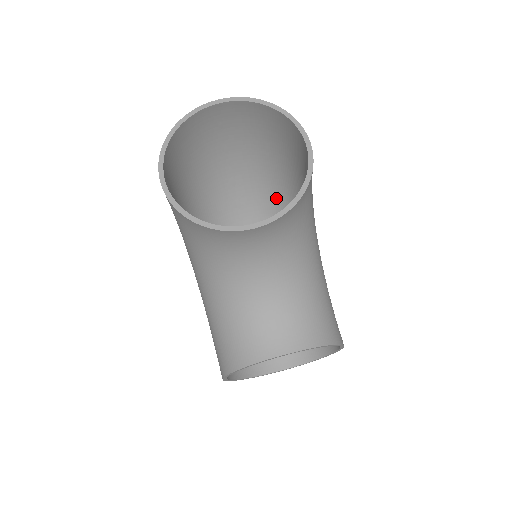
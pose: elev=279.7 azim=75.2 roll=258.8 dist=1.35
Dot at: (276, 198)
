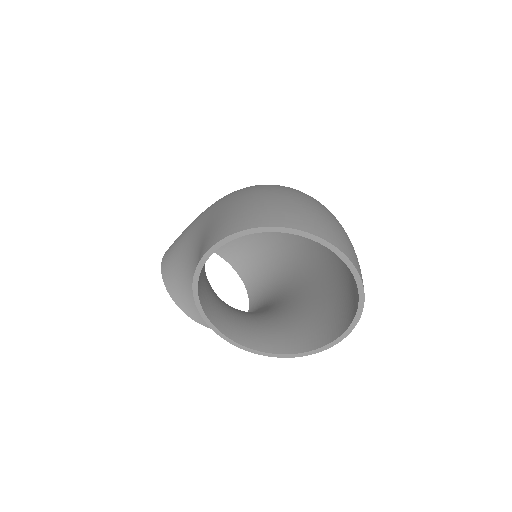
Dot at: occluded
